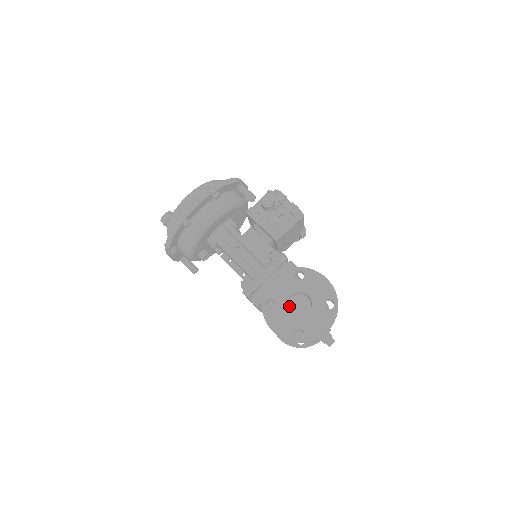
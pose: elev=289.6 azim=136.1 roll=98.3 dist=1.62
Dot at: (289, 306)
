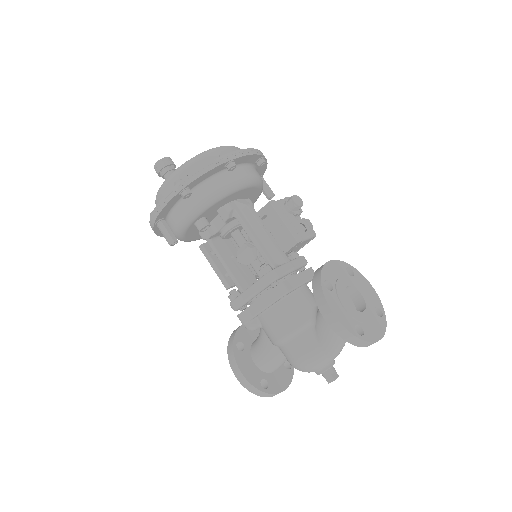
Dot at: occluded
